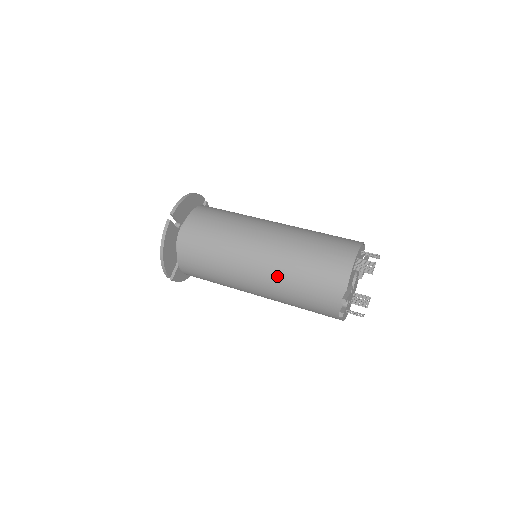
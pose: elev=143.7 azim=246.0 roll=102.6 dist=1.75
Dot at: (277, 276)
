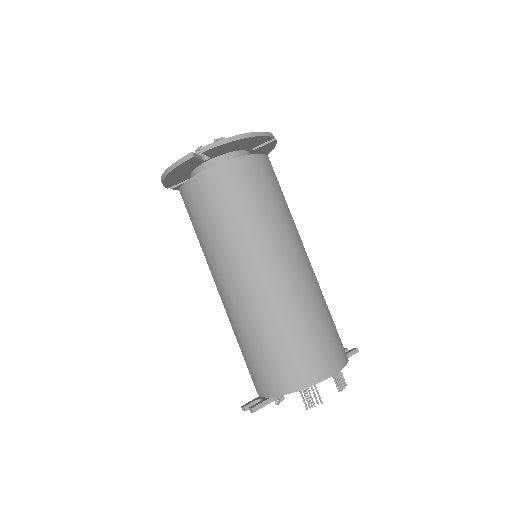
Dot at: (235, 316)
